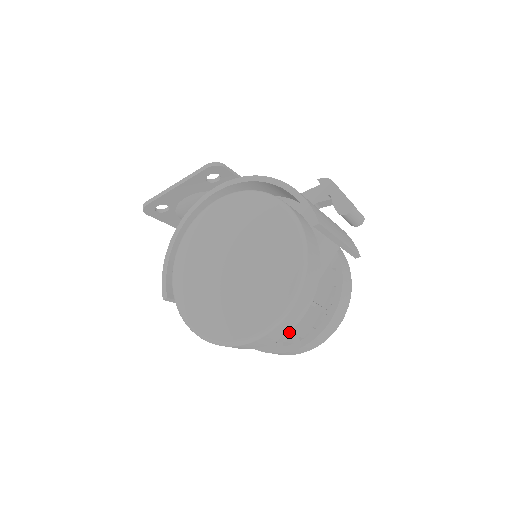
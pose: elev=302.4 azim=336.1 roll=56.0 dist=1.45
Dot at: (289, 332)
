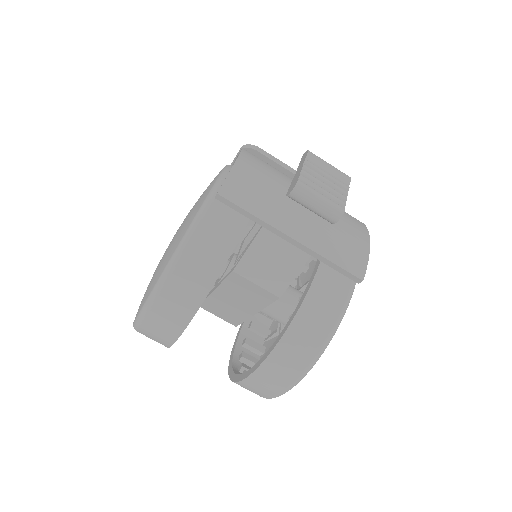
Dot at: occluded
